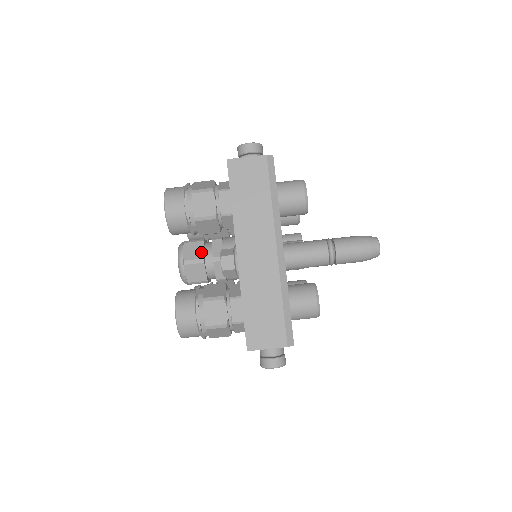
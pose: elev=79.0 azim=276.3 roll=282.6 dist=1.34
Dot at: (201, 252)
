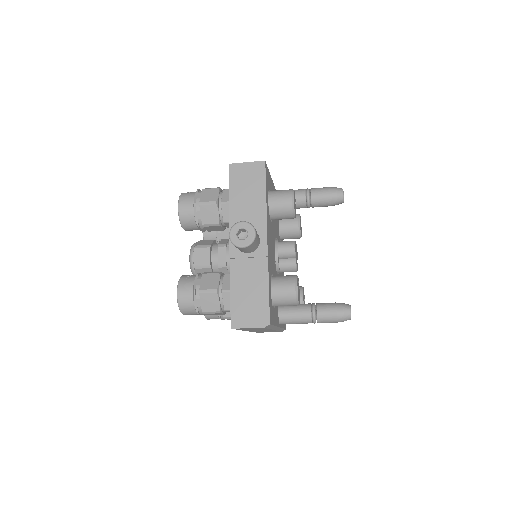
Dot at: occluded
